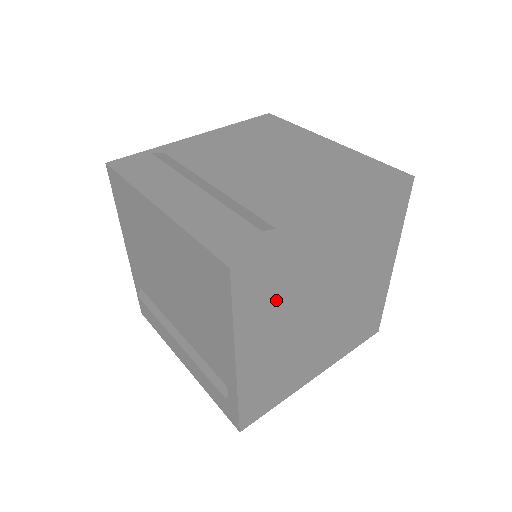
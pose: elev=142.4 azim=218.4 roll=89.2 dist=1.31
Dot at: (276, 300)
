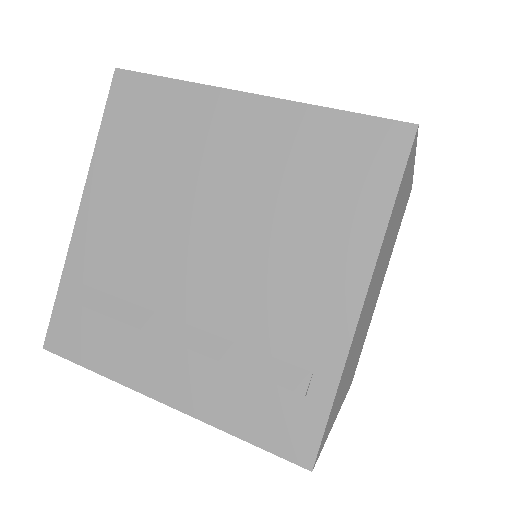
Dot at: (345, 379)
